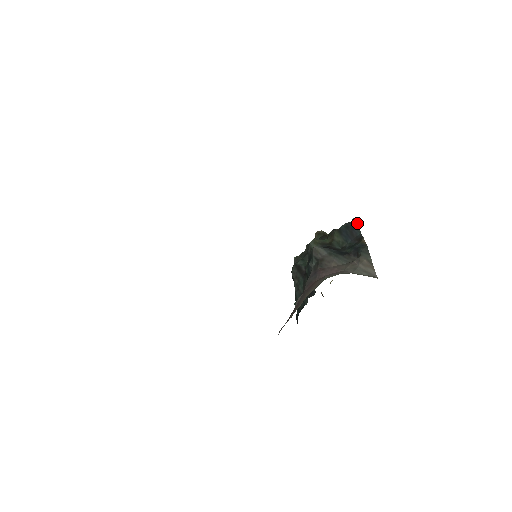
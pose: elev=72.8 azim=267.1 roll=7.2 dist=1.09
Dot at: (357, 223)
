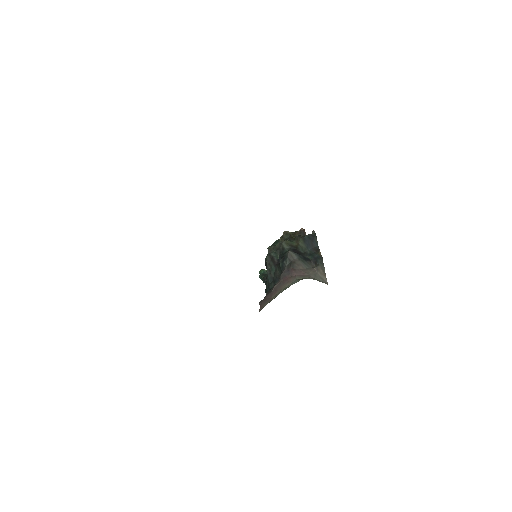
Dot at: (316, 236)
